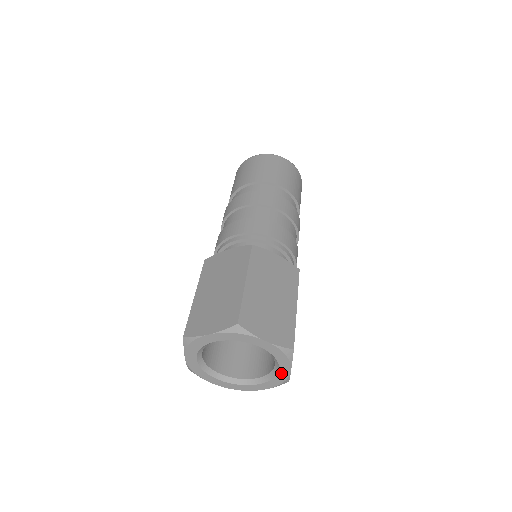
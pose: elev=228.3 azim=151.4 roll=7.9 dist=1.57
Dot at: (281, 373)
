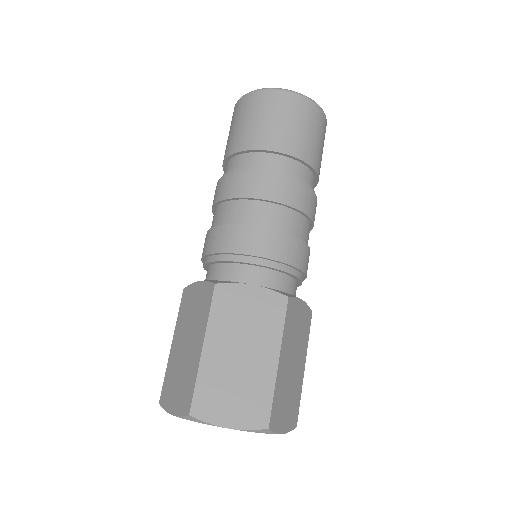
Dot at: occluded
